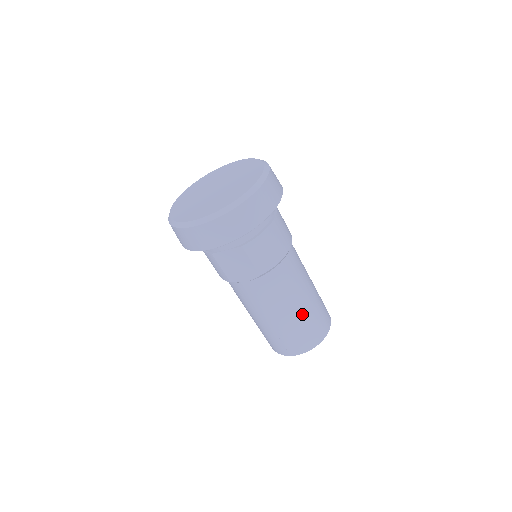
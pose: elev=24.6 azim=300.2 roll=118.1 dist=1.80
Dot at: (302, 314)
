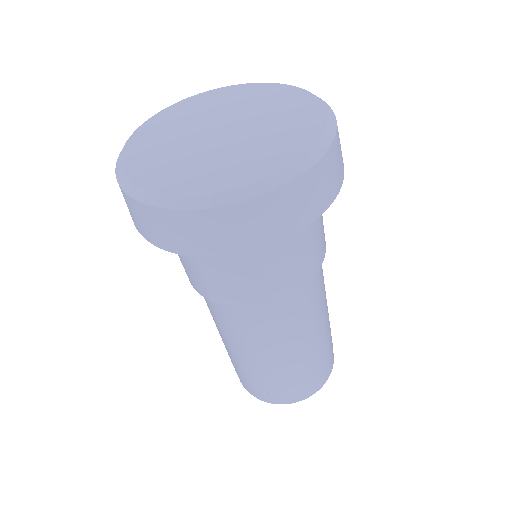
Dot at: (310, 355)
